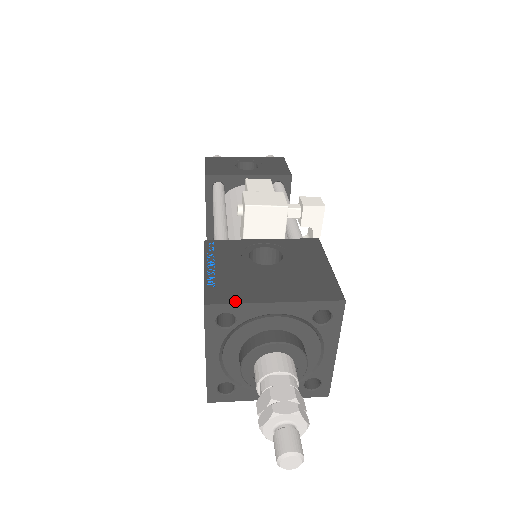
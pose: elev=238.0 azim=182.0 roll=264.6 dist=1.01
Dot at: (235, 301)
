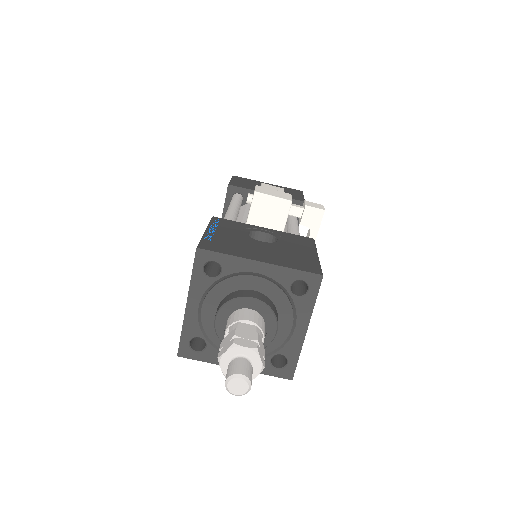
Dot at: (224, 252)
